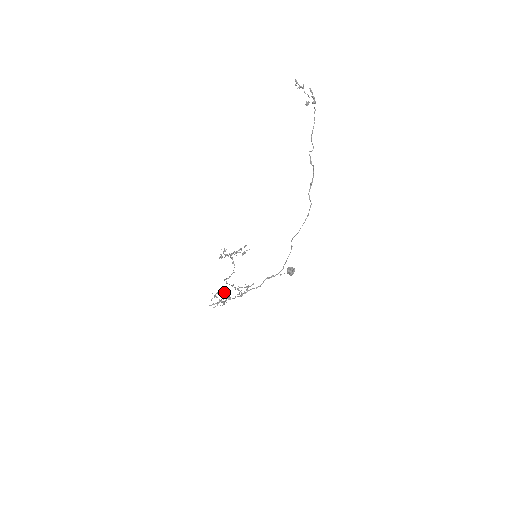
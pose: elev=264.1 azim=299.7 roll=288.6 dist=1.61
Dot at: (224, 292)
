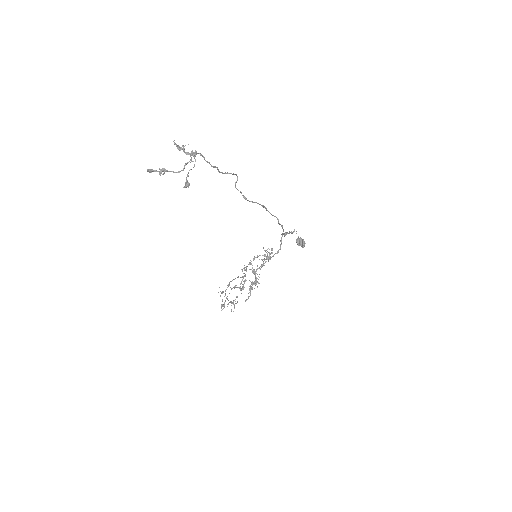
Dot at: (250, 264)
